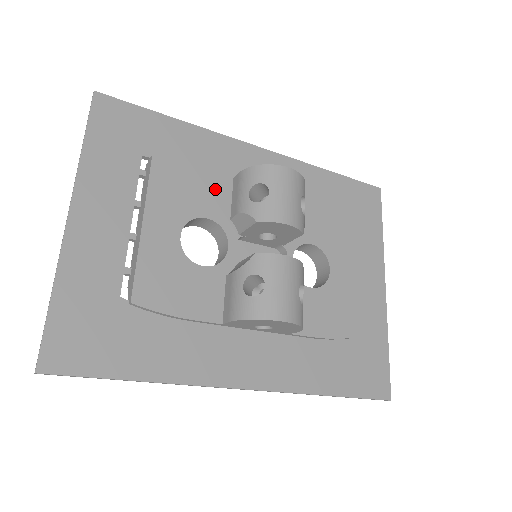
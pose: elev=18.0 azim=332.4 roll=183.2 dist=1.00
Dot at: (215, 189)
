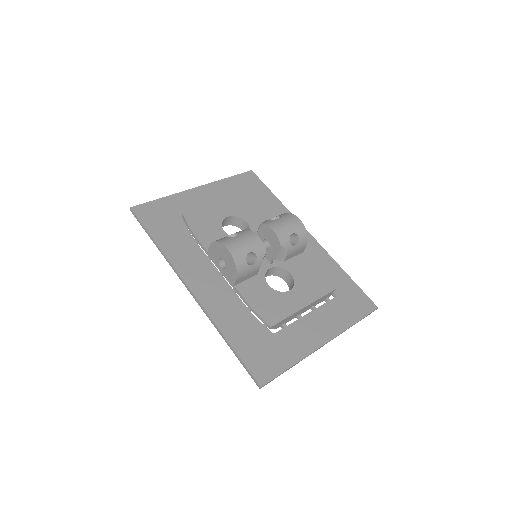
Dot at: (263, 219)
